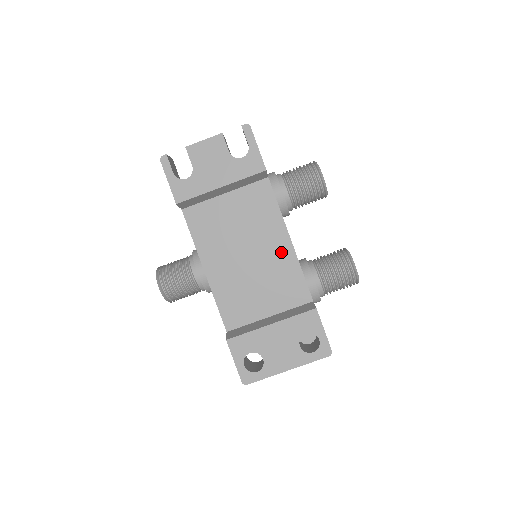
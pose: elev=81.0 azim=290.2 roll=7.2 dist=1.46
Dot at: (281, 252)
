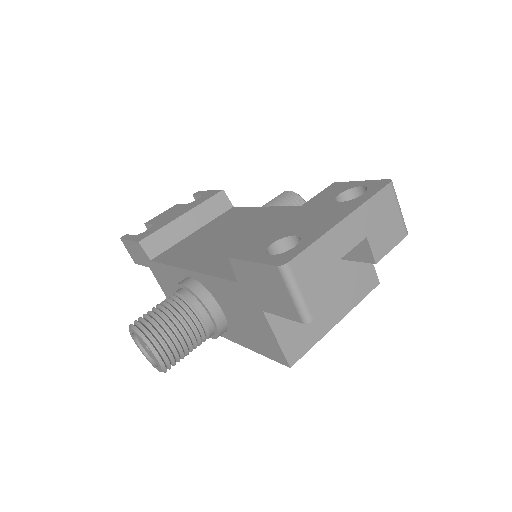
Dot at: (273, 215)
